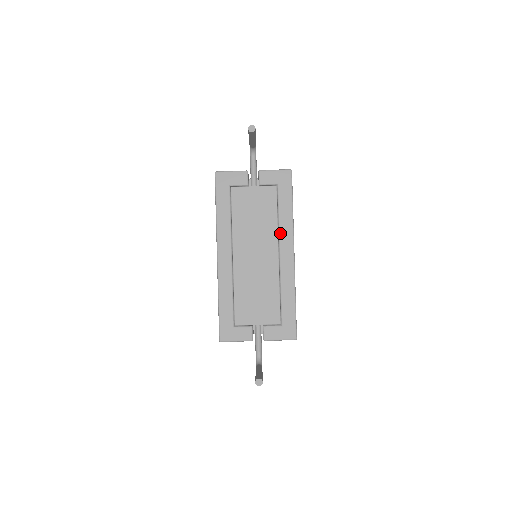
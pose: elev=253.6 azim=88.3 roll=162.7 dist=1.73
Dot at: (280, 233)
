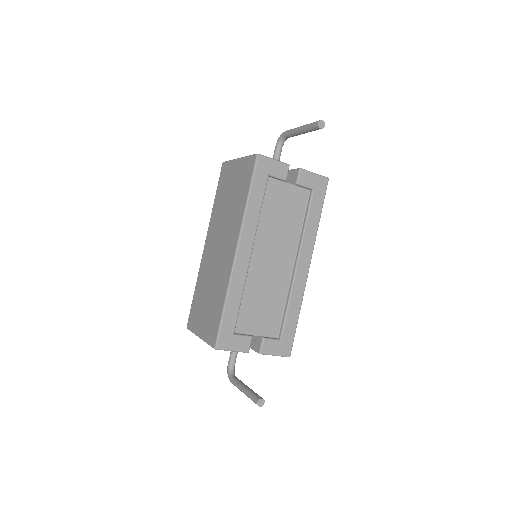
Dot at: (303, 242)
